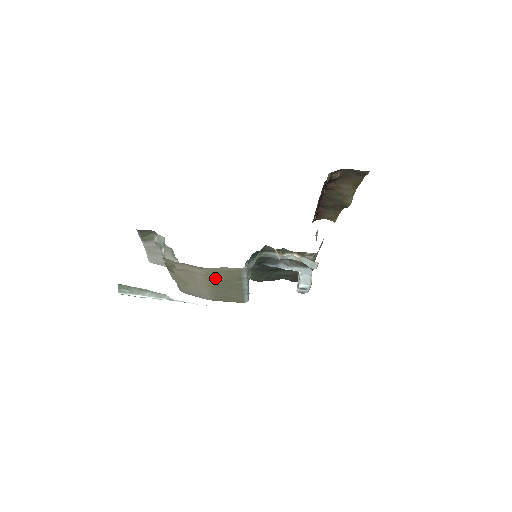
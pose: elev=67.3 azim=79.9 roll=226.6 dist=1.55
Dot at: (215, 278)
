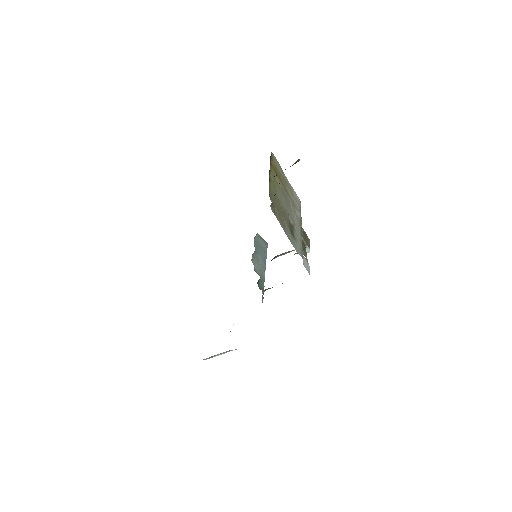
Dot at: occluded
